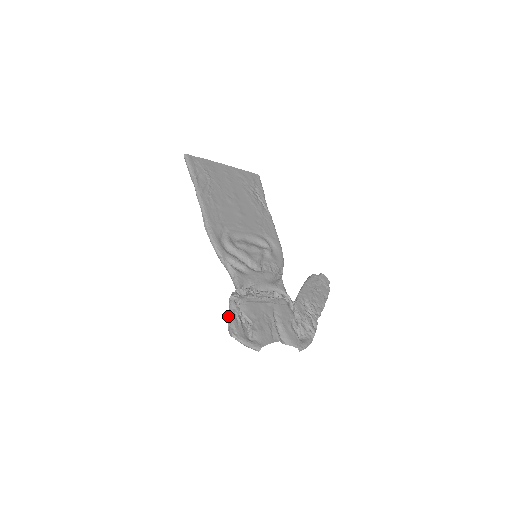
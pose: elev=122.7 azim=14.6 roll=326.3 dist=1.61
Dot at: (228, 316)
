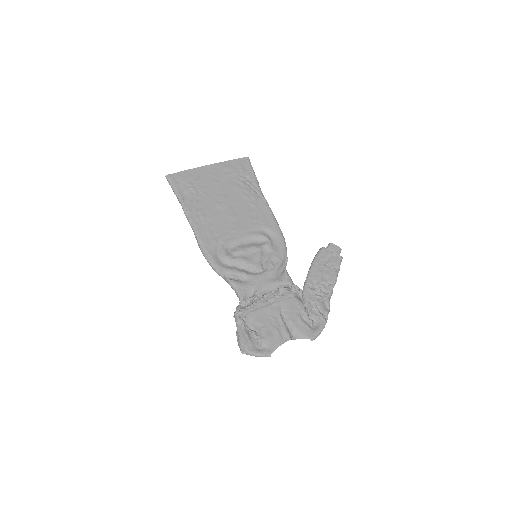
Dot at: (236, 333)
